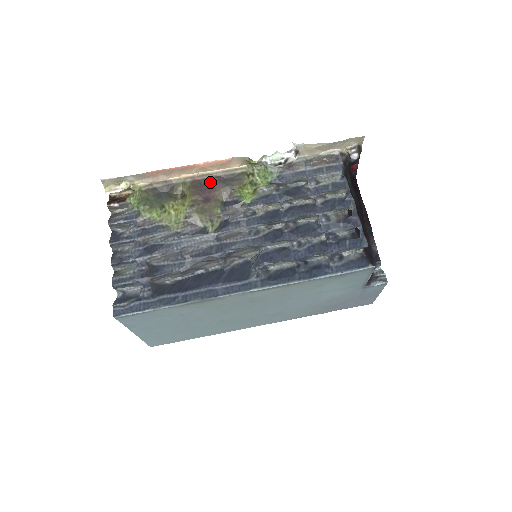
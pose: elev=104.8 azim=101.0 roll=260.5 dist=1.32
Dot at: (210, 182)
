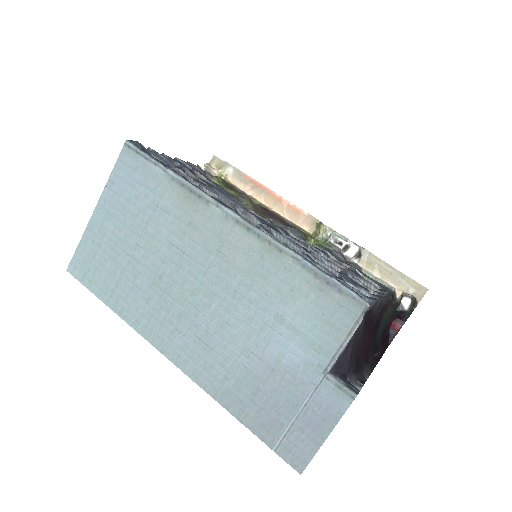
Dot at: (275, 216)
